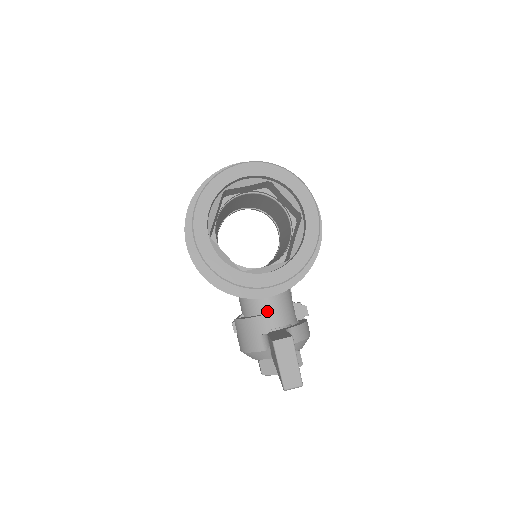
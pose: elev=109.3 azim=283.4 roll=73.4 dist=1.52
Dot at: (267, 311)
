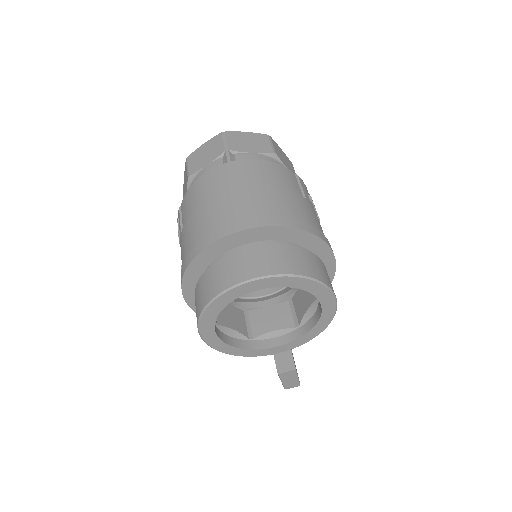
Dot at: occluded
